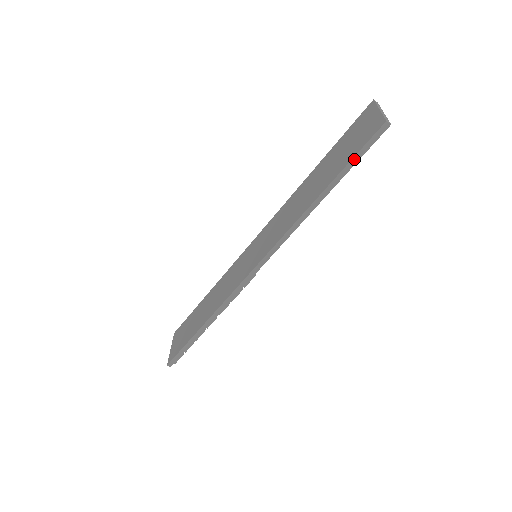
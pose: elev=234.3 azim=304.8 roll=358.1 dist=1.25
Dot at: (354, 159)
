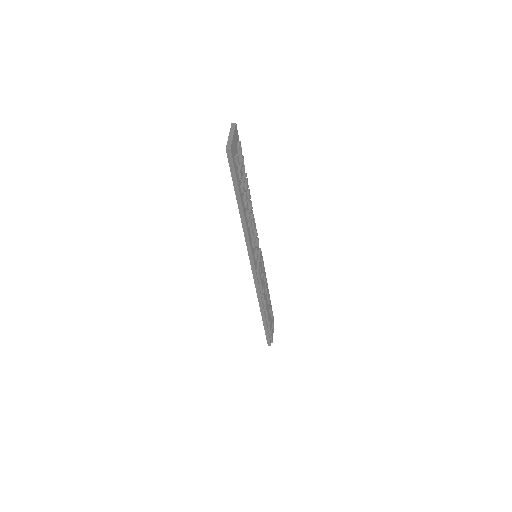
Dot at: (233, 179)
